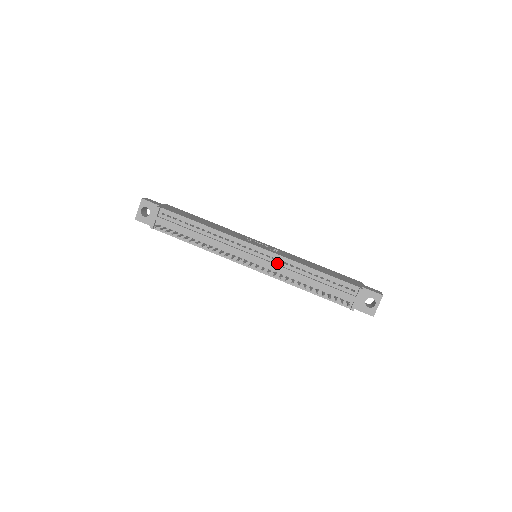
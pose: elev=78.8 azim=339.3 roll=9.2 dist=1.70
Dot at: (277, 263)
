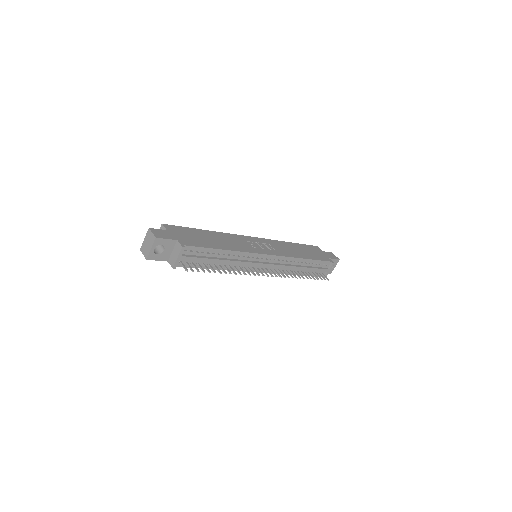
Dot at: (281, 263)
